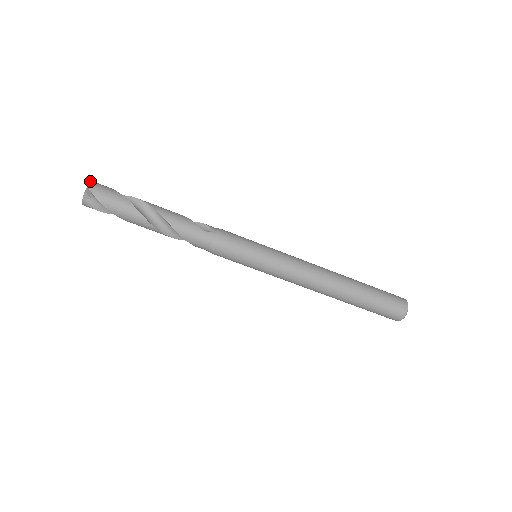
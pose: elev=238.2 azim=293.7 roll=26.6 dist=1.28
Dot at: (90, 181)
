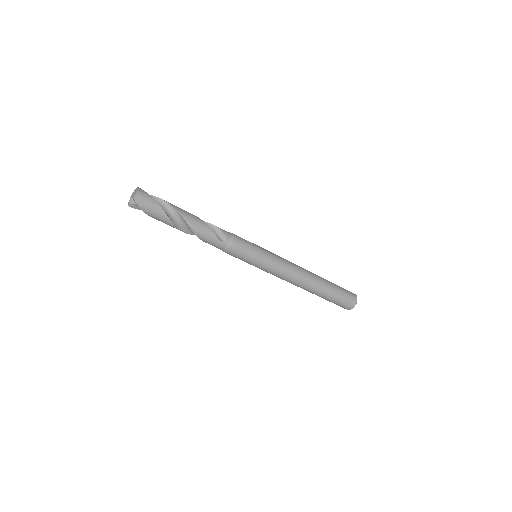
Dot at: (137, 192)
